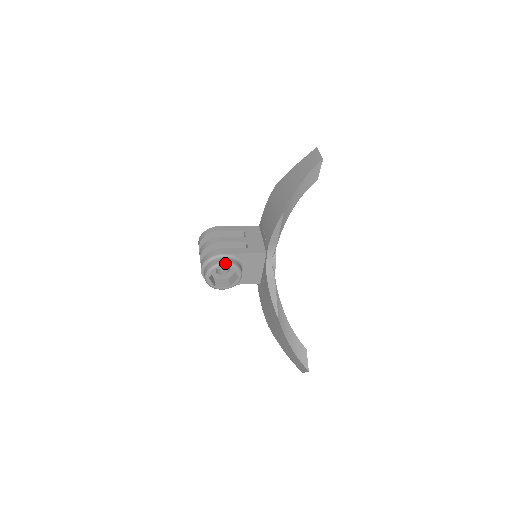
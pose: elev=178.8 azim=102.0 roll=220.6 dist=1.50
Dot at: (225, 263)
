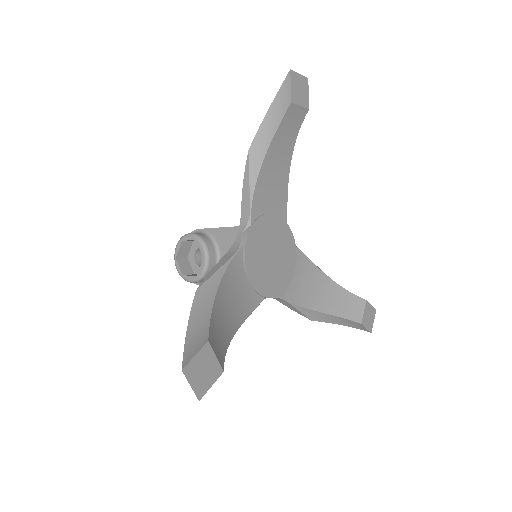
Dot at: (190, 233)
